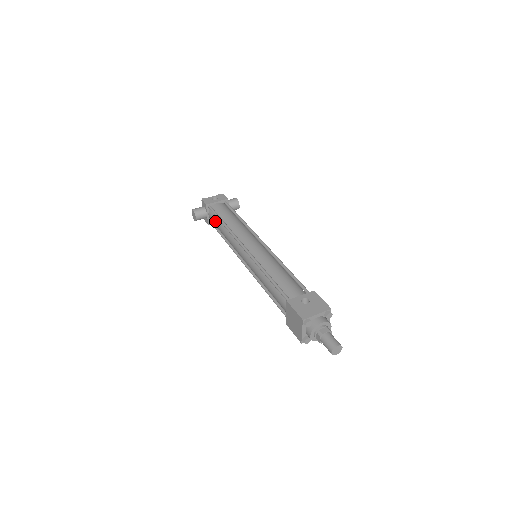
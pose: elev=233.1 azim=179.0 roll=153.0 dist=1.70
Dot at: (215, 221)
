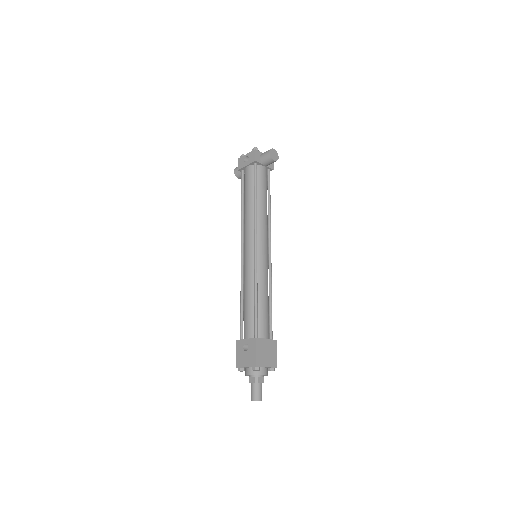
Dot at: occluded
